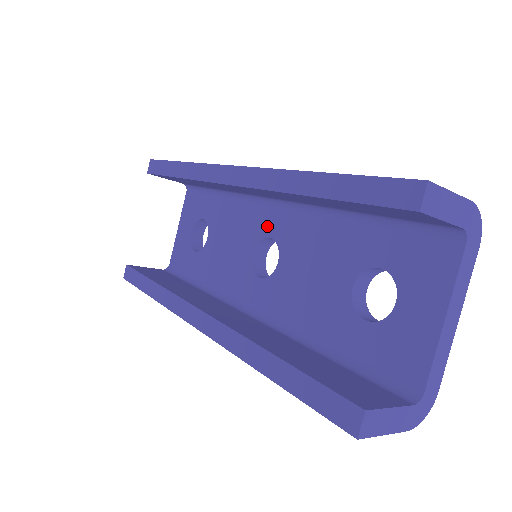
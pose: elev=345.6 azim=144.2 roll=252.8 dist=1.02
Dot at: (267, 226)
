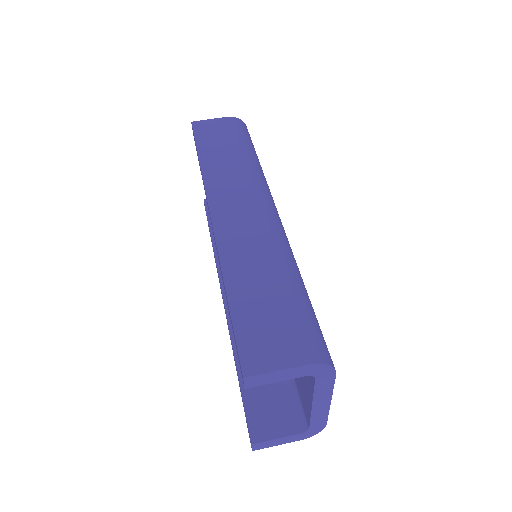
Dot at: occluded
